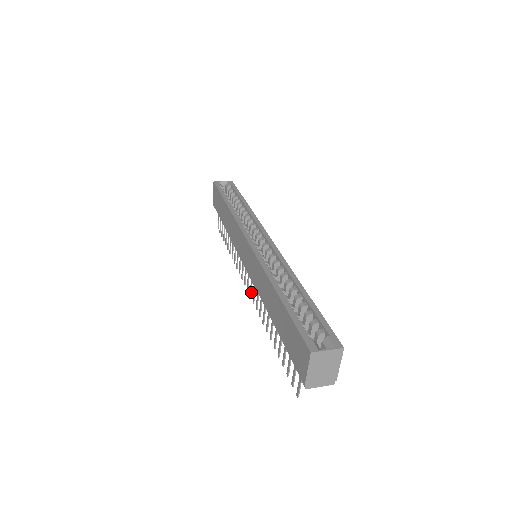
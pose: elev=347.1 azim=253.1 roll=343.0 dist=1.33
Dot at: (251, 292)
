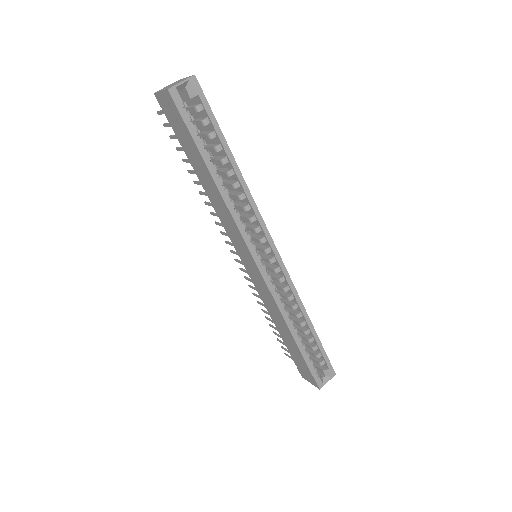
Dot at: (239, 262)
